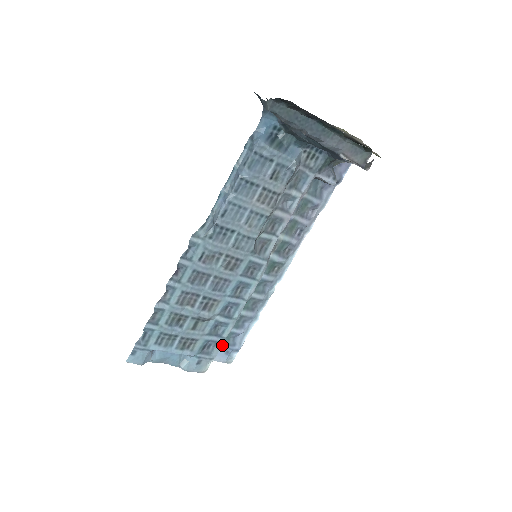
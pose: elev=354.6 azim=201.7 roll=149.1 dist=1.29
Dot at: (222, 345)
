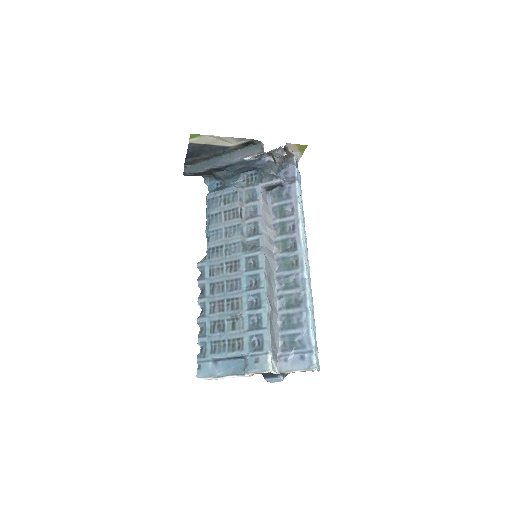
Dot at: (291, 351)
